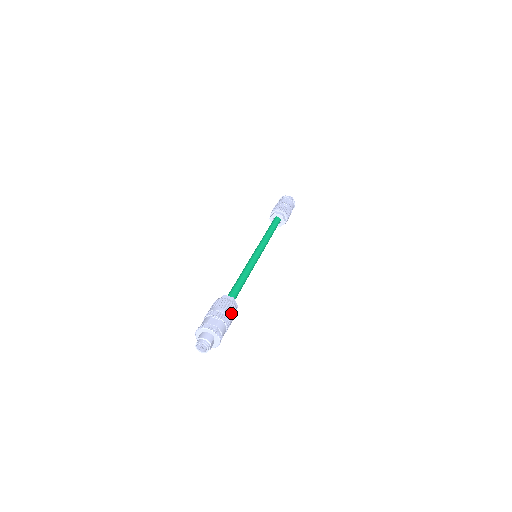
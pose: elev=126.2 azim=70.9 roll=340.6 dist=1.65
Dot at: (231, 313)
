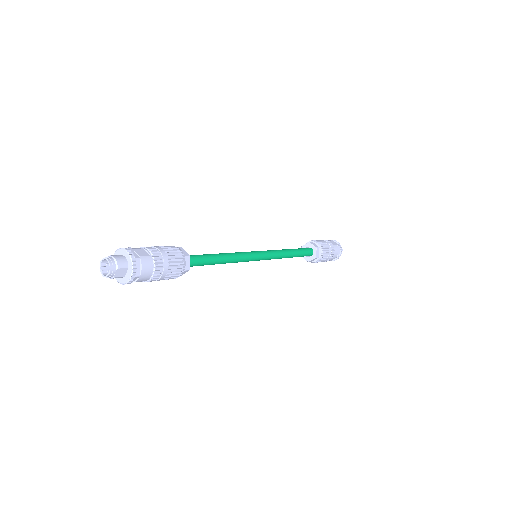
Dot at: (172, 263)
